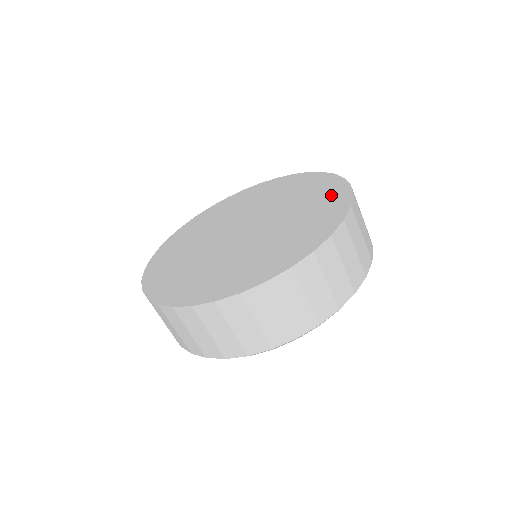
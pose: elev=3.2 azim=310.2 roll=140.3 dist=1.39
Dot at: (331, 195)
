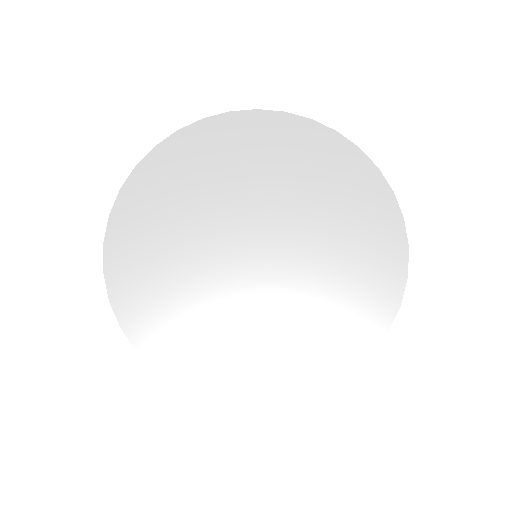
Dot at: (362, 188)
